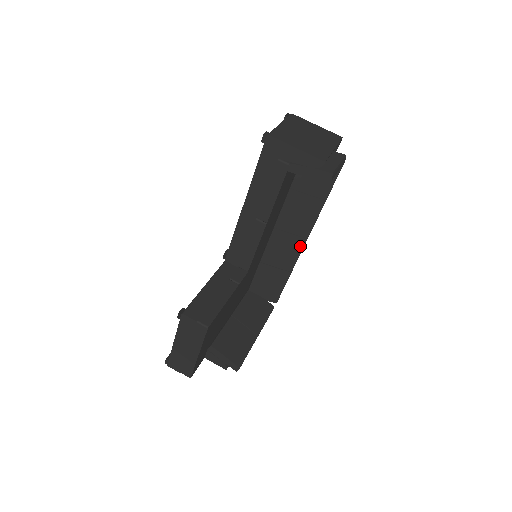
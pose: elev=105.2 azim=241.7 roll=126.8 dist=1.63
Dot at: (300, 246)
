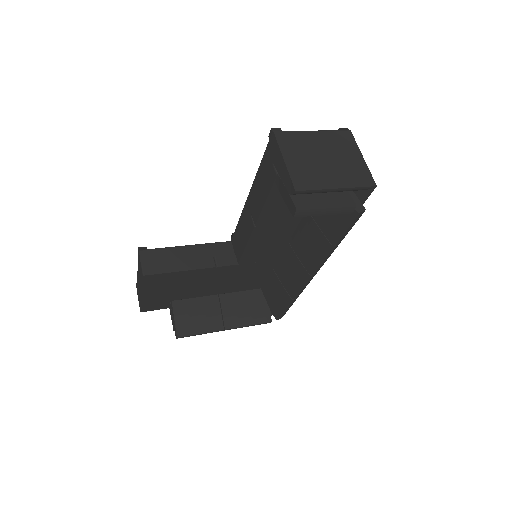
Dot at: (303, 278)
